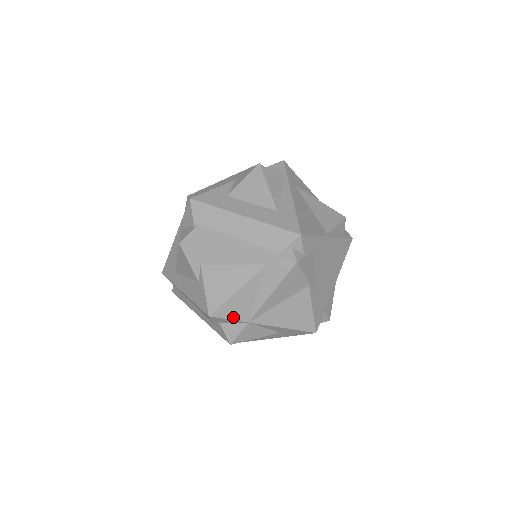
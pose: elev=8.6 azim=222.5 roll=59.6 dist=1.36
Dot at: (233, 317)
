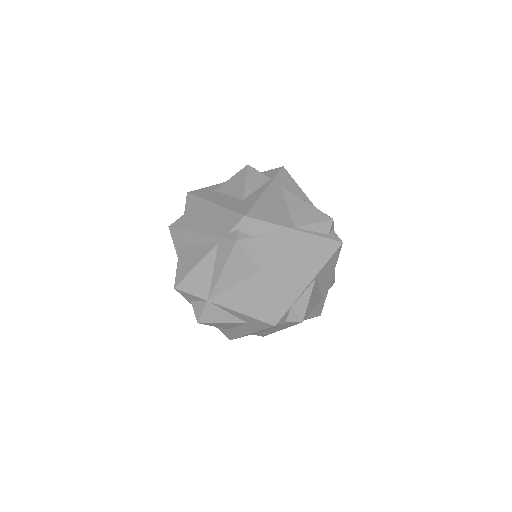
Dot at: (194, 293)
